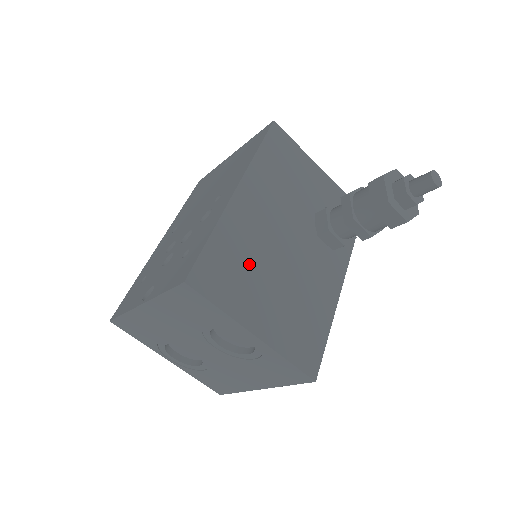
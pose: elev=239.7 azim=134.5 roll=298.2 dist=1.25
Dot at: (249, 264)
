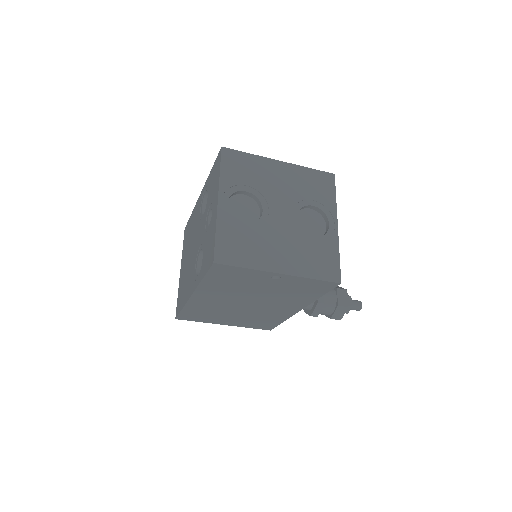
Dot at: occluded
